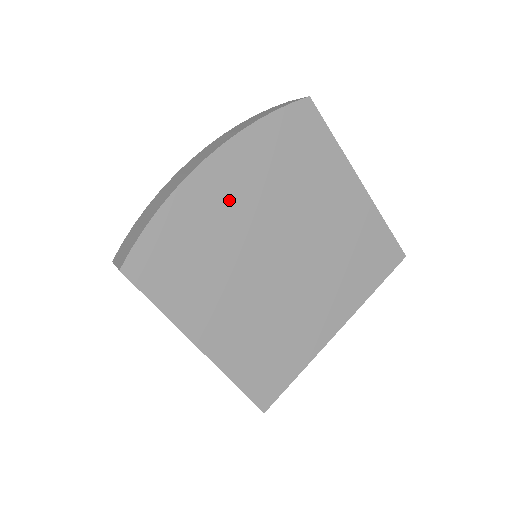
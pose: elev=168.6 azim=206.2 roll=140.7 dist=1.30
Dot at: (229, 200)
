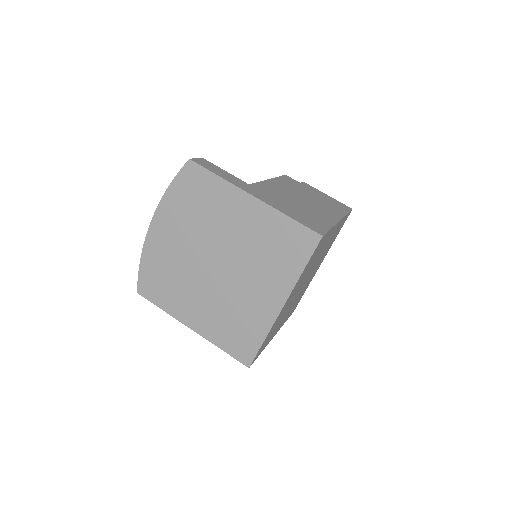
Dot at: (171, 241)
